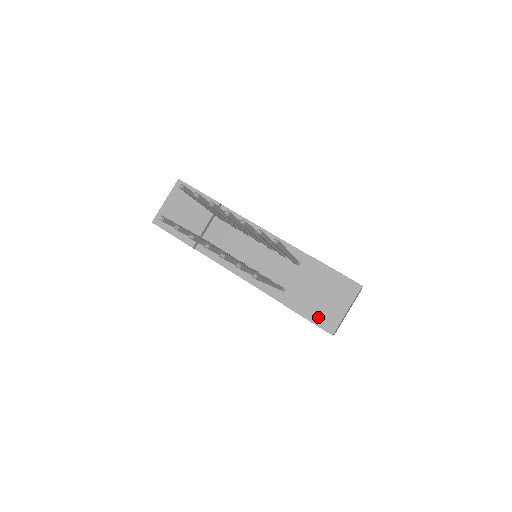
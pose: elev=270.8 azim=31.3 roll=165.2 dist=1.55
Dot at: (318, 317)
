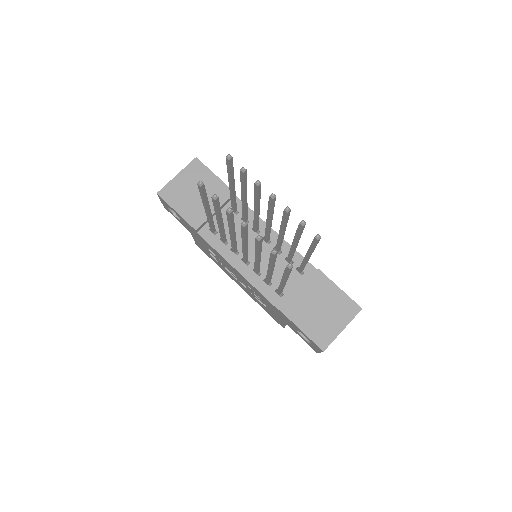
Dot at: (313, 330)
